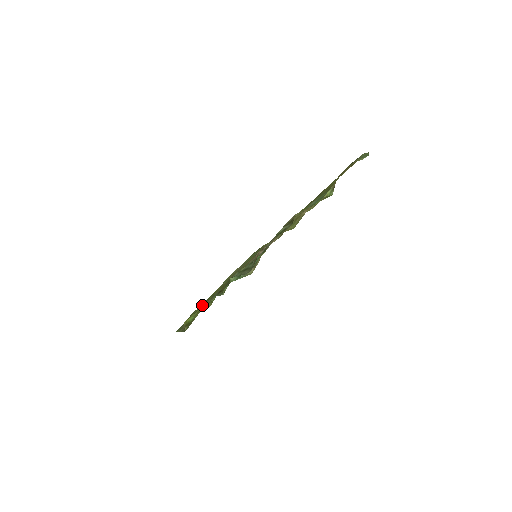
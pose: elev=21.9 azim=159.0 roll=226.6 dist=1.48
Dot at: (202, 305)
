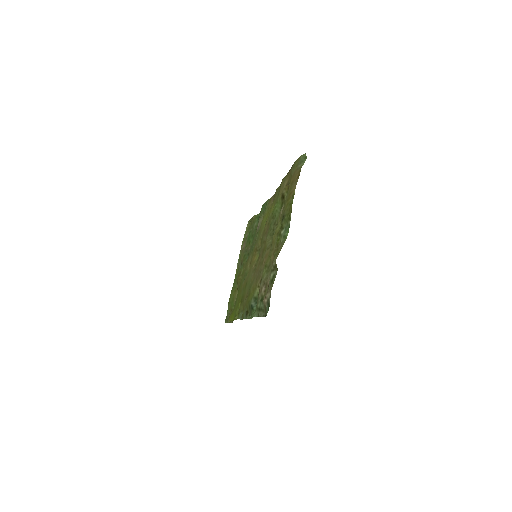
Dot at: occluded
